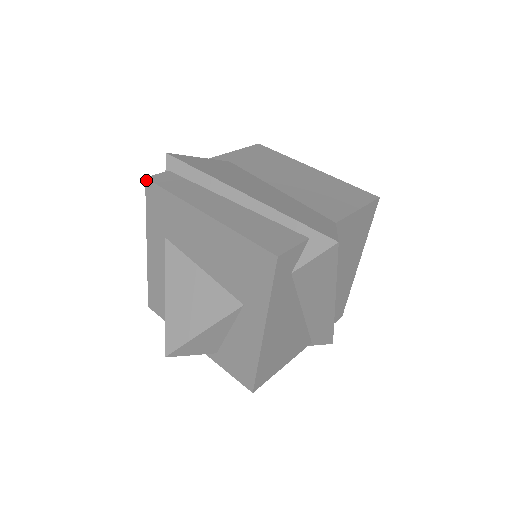
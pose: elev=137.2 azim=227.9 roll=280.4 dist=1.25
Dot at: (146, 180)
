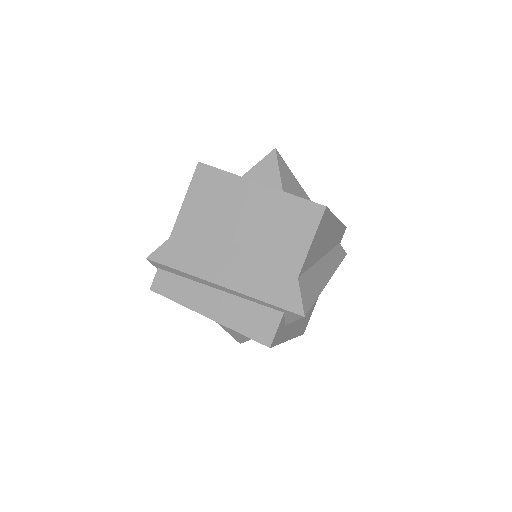
Dot at: (151, 290)
